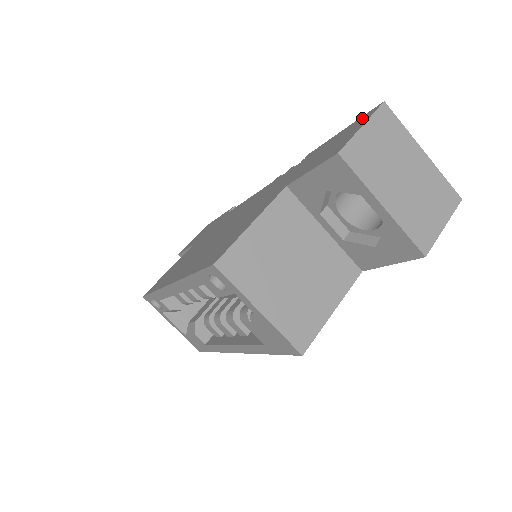
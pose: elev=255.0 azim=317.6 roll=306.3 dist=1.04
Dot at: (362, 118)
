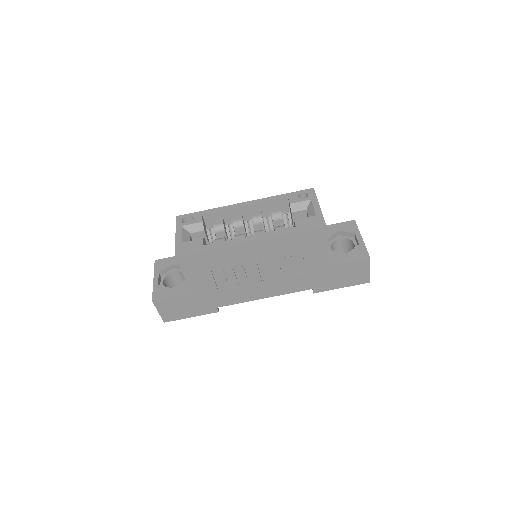
Dot at: occluded
